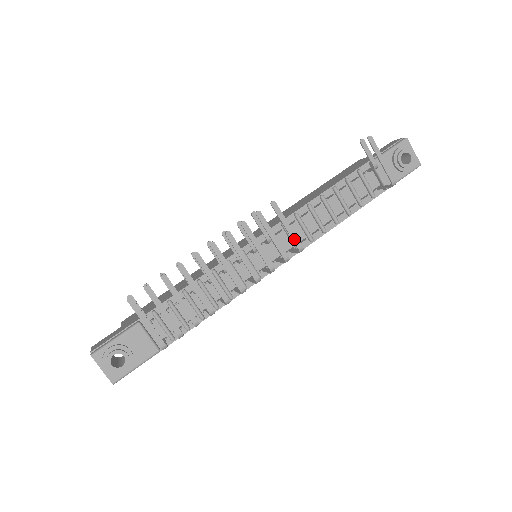
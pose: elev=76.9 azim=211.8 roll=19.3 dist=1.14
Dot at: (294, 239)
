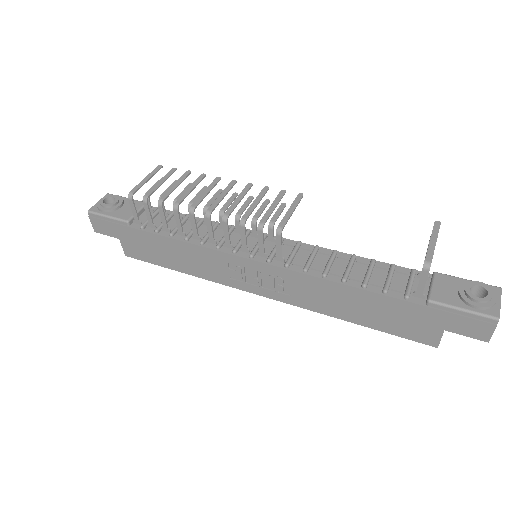
Dot at: (284, 220)
